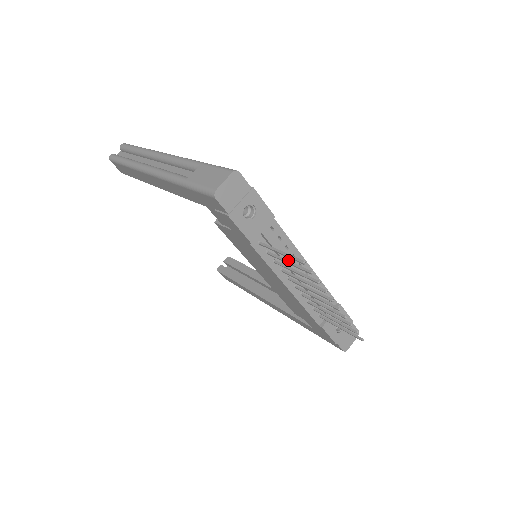
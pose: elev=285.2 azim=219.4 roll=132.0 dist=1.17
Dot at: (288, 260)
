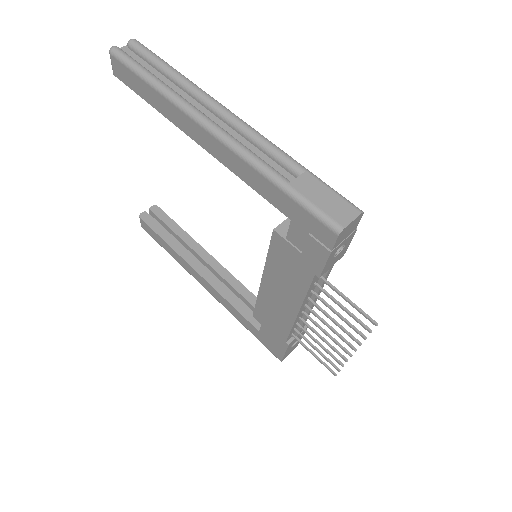
Dot at: occluded
